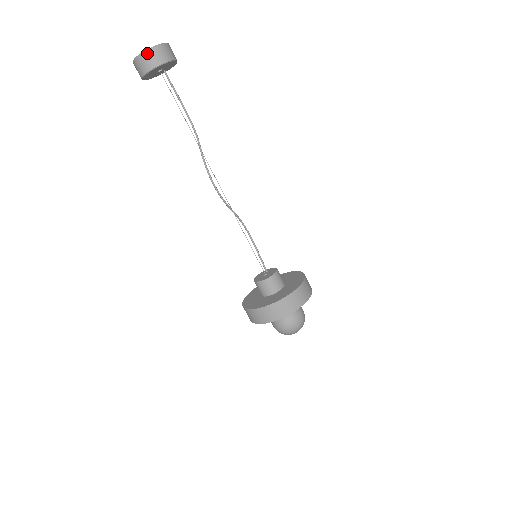
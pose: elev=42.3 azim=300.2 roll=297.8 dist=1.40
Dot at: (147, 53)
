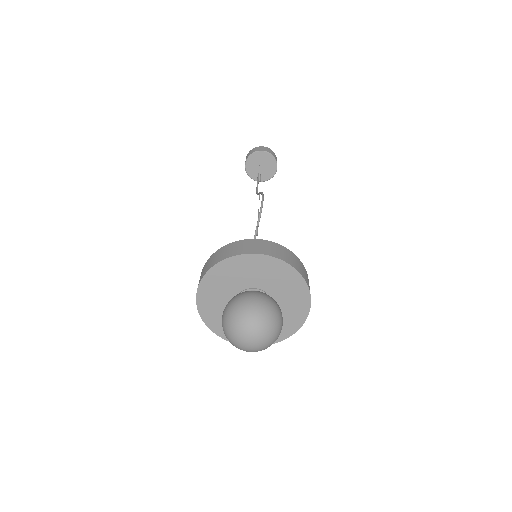
Dot at: (270, 149)
